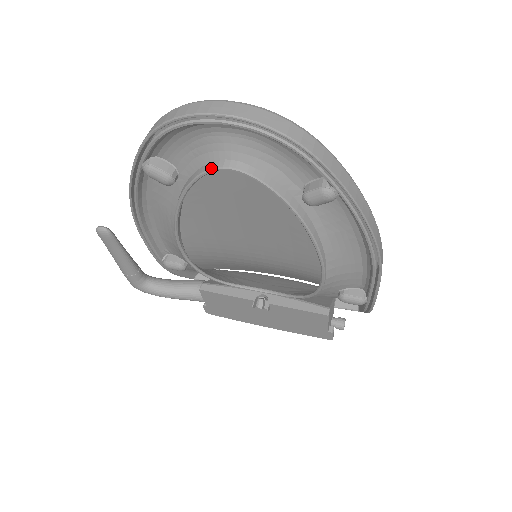
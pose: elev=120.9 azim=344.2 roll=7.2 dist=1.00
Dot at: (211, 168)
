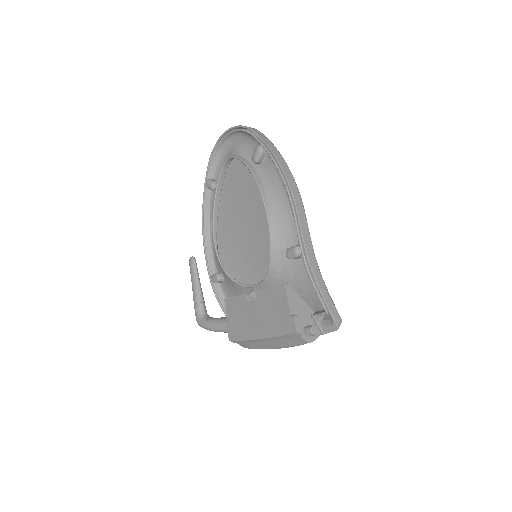
Dot at: (224, 163)
